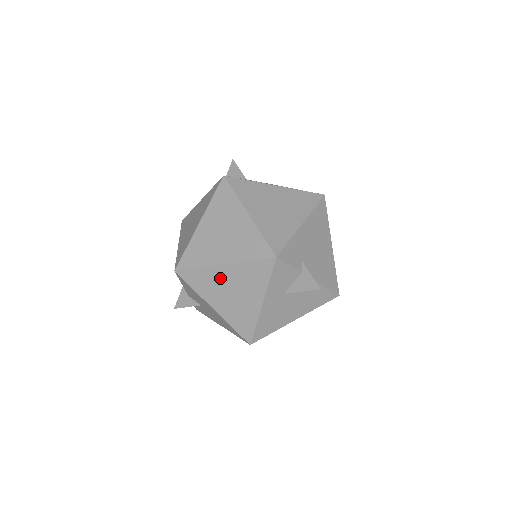
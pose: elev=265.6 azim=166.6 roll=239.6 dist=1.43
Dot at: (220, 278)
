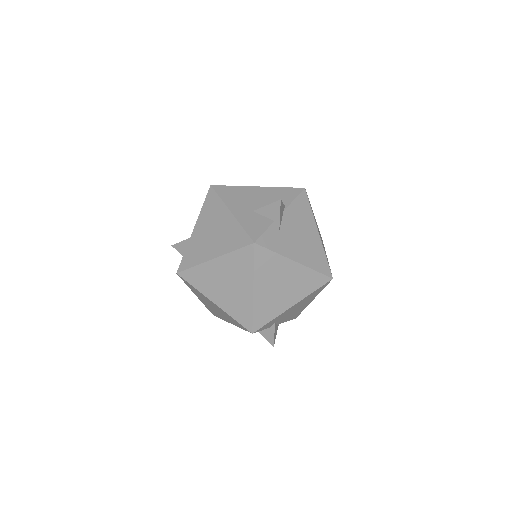
Dot at: (208, 301)
